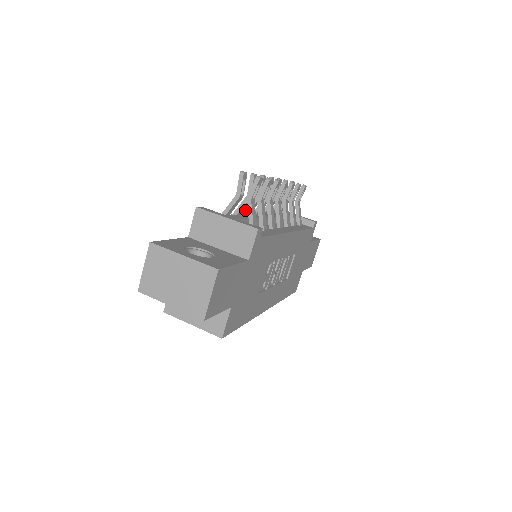
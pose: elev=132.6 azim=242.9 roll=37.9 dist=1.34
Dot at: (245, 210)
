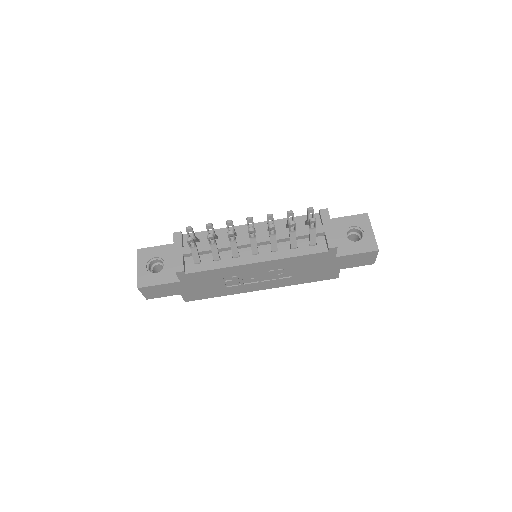
Dot at: occluded
